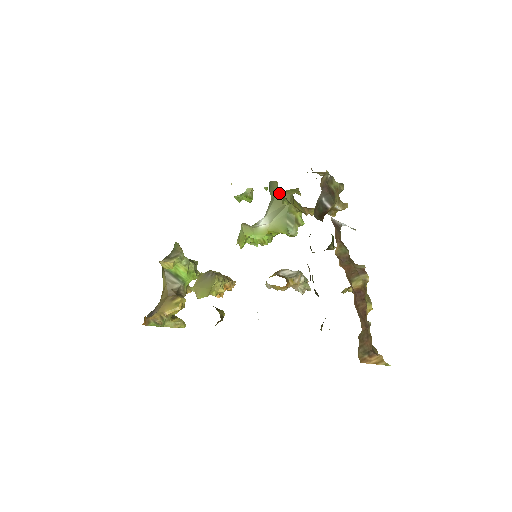
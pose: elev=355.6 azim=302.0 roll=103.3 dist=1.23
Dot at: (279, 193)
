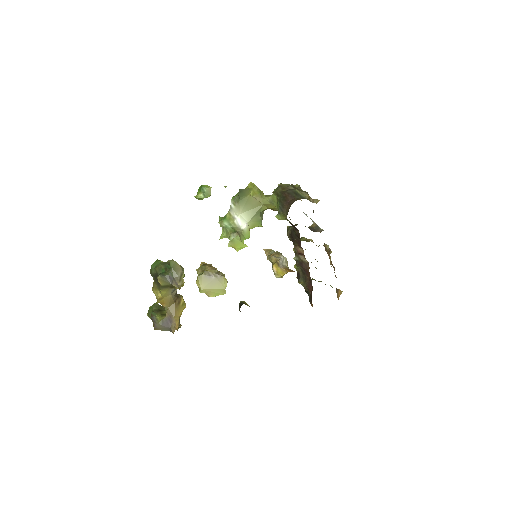
Dot at: (251, 197)
